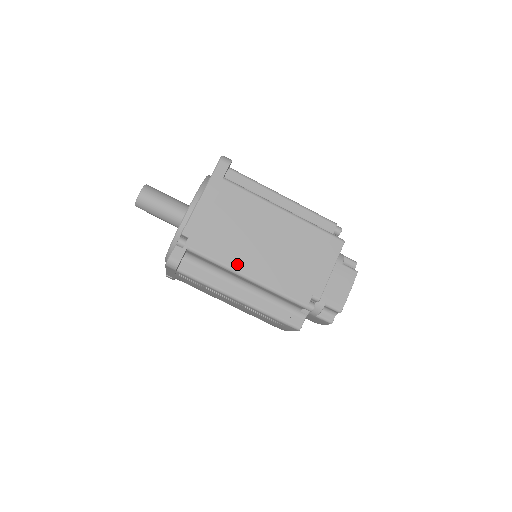
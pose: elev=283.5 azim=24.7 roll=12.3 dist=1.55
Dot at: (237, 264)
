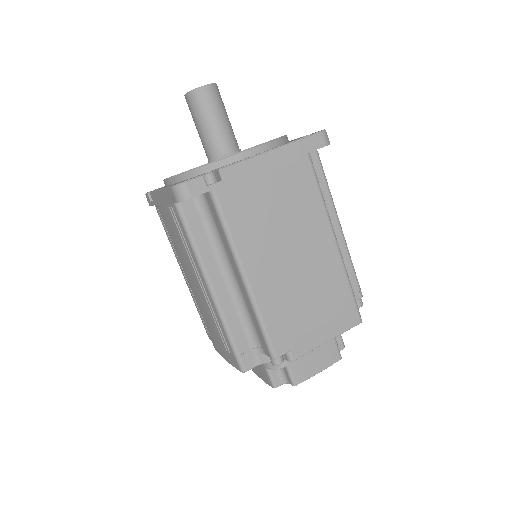
Dot at: (247, 254)
